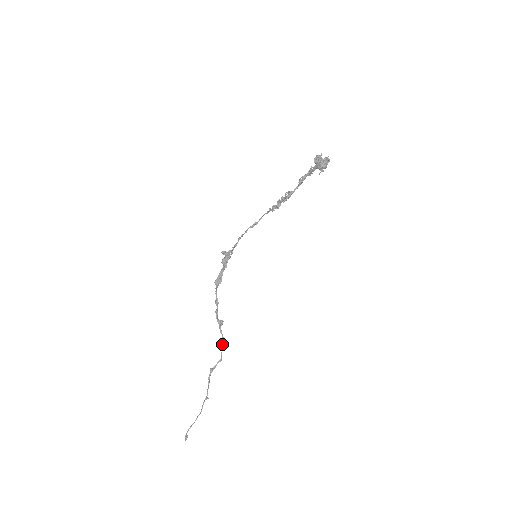
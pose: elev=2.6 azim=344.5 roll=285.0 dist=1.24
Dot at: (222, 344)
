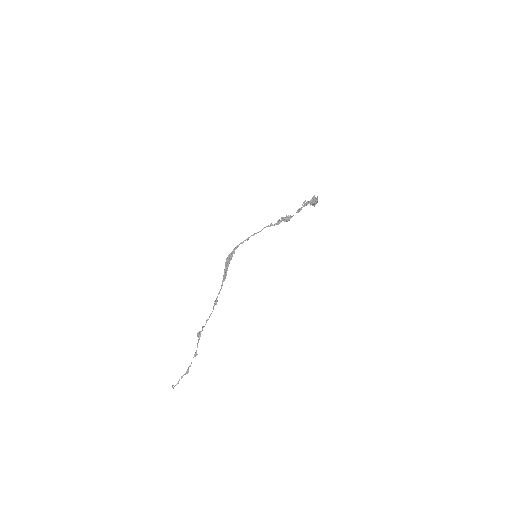
Dot at: occluded
